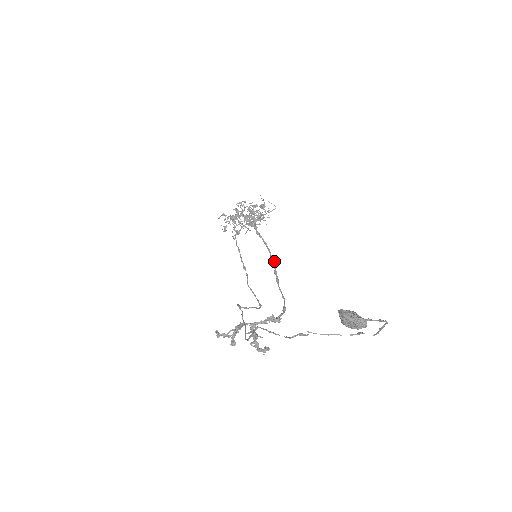
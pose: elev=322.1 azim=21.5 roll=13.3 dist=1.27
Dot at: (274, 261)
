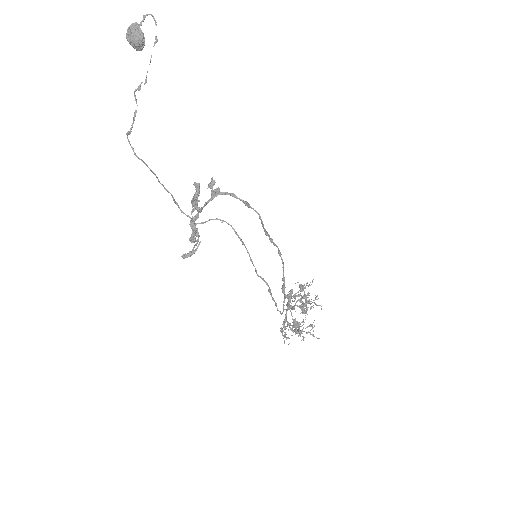
Dot at: occluded
